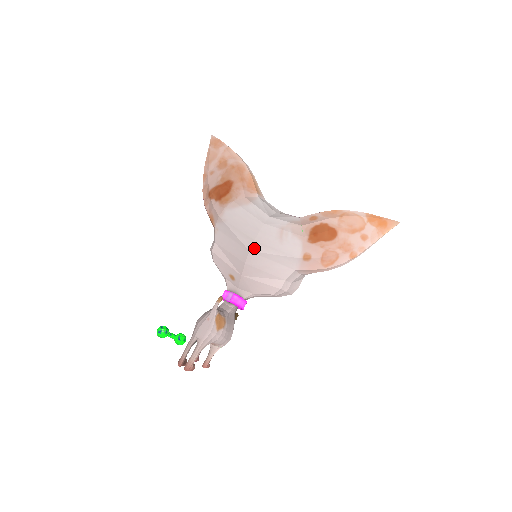
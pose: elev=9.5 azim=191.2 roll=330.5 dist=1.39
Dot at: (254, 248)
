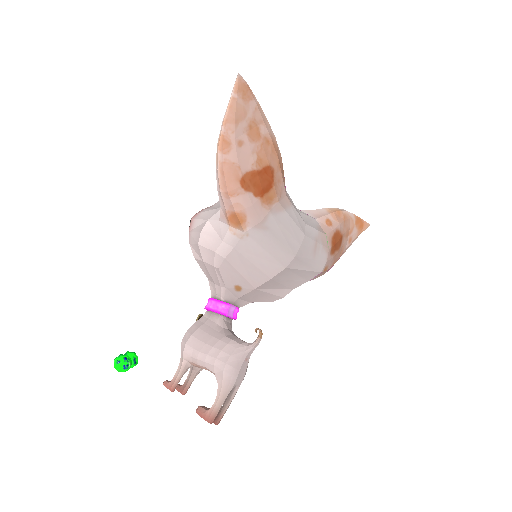
Dot at: (291, 265)
